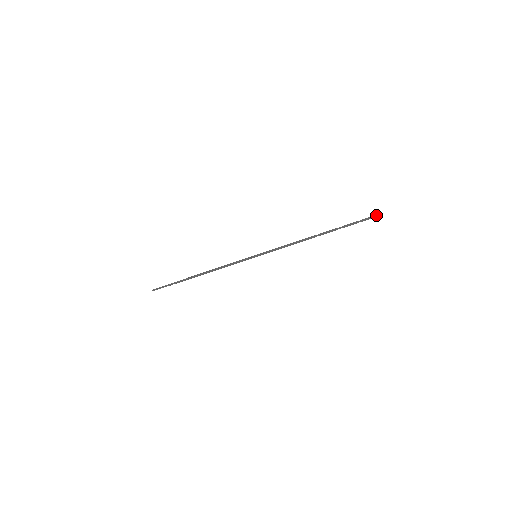
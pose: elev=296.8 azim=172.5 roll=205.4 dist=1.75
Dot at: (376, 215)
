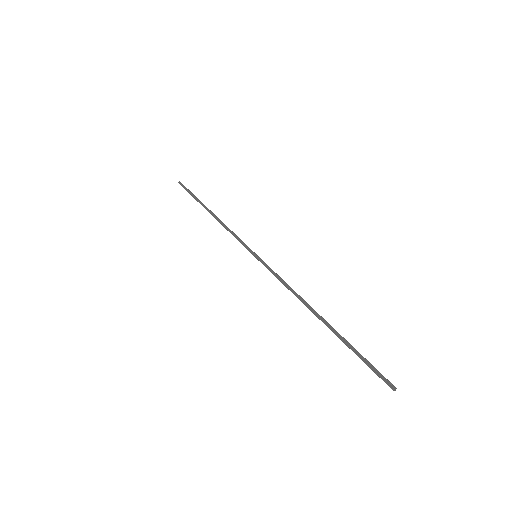
Dot at: (387, 384)
